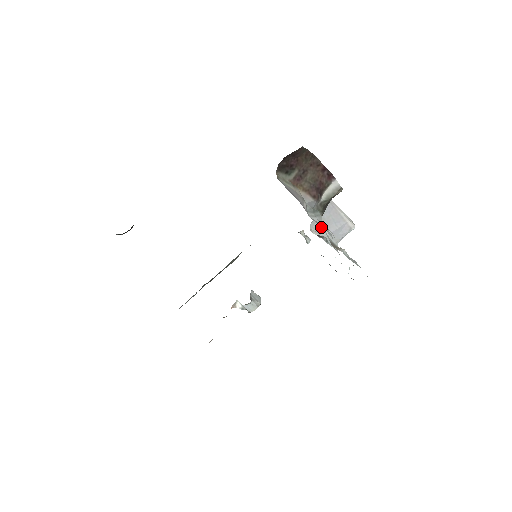
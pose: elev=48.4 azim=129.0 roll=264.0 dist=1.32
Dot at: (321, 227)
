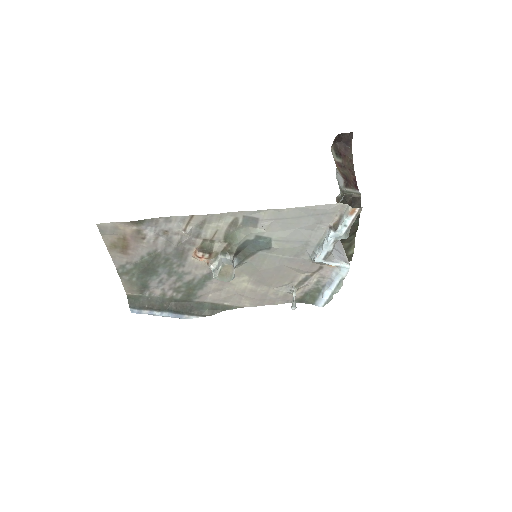
Dot at: occluded
